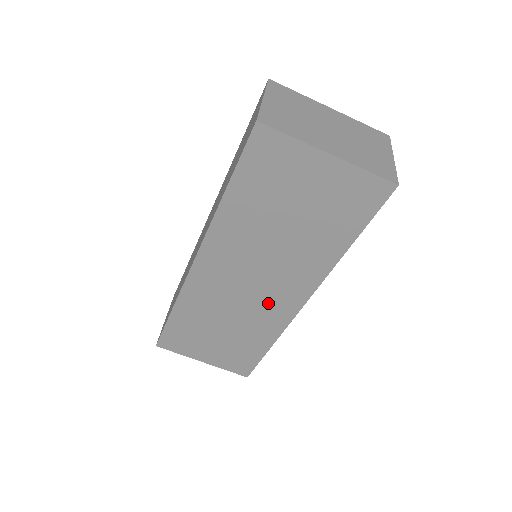
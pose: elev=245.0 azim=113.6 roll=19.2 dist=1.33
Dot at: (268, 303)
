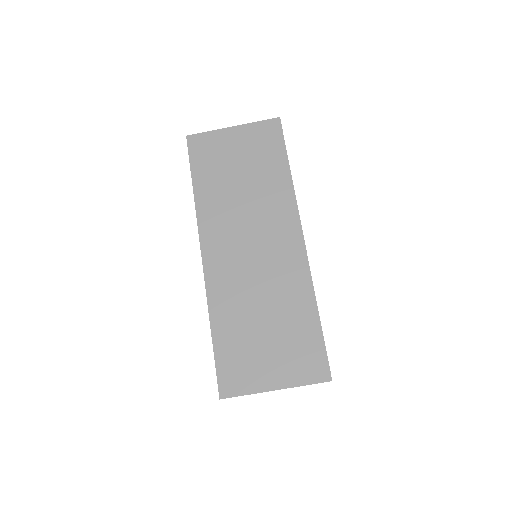
Dot at: (278, 258)
